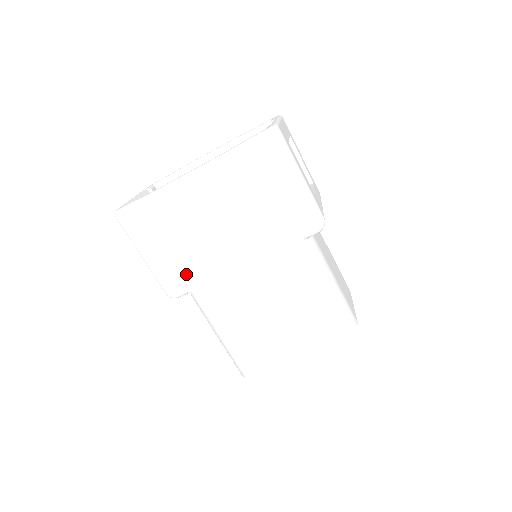
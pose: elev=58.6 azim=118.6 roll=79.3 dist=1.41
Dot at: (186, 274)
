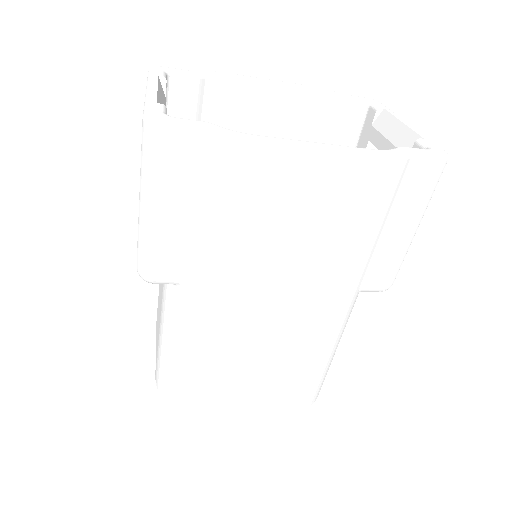
Dot at: (201, 268)
